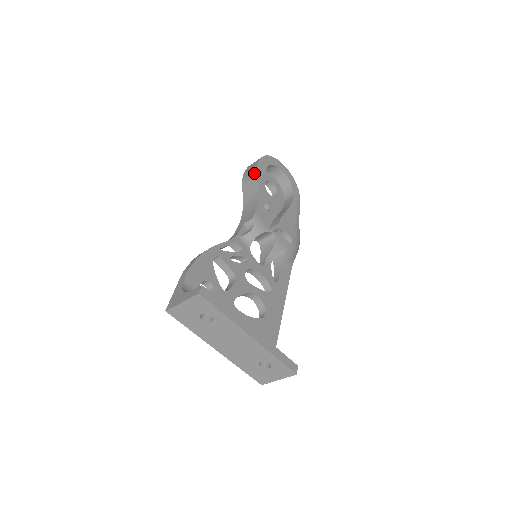
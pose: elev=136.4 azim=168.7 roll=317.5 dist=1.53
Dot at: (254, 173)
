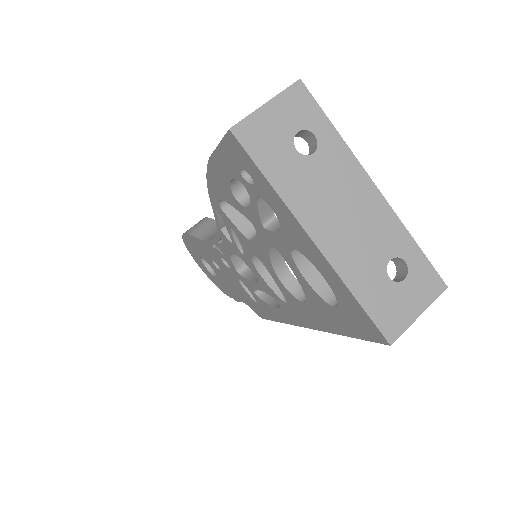
Dot at: (204, 219)
